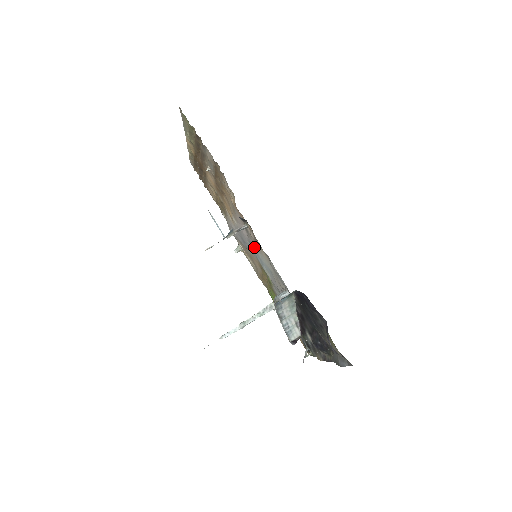
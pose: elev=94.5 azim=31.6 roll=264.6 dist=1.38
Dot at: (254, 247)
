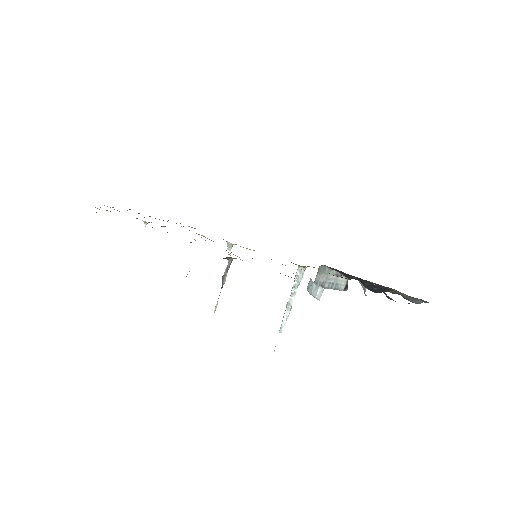
Dot at: occluded
